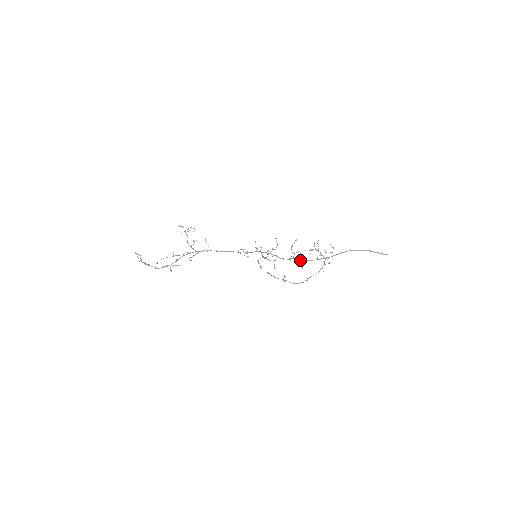
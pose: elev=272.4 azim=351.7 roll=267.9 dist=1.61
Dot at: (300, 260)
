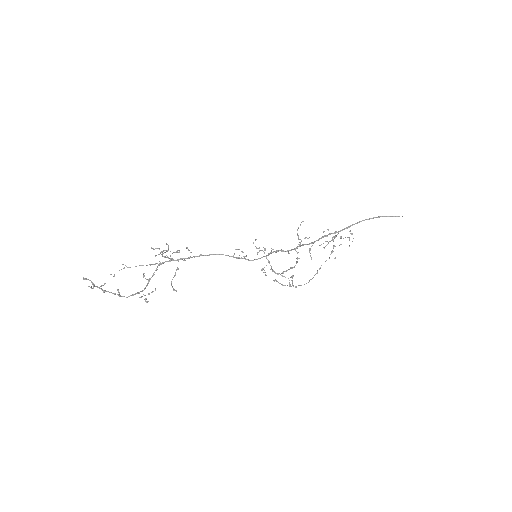
Dot at: occluded
